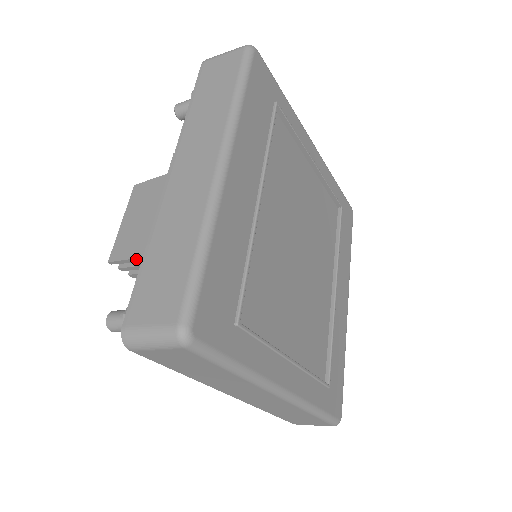
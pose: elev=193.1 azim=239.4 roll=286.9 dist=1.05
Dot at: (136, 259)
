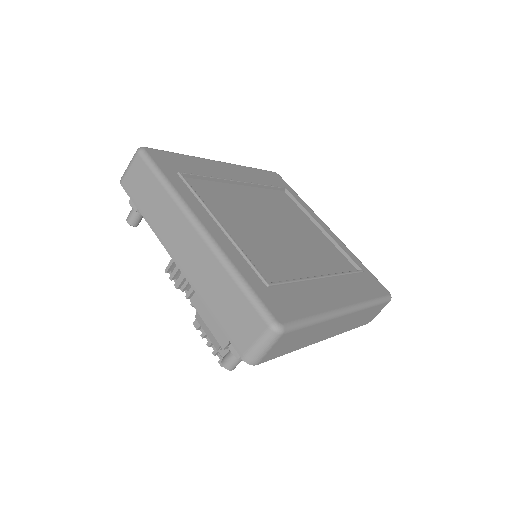
Dot at: occluded
